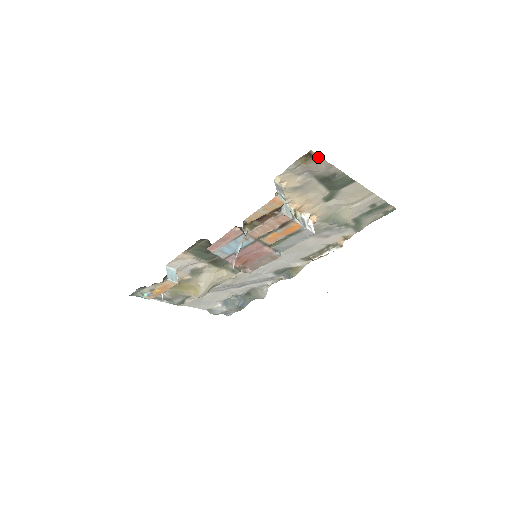
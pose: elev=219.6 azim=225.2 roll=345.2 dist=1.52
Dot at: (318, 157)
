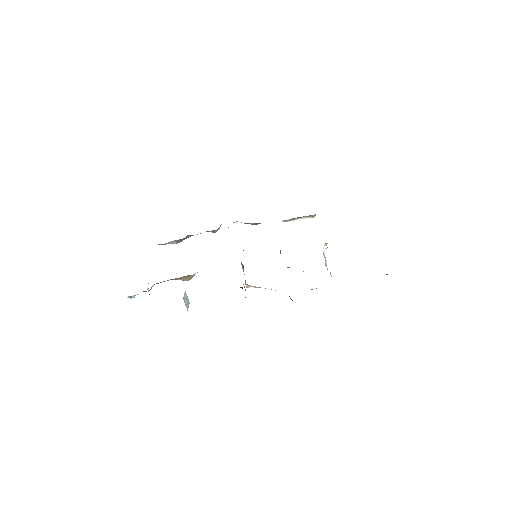
Dot at: occluded
